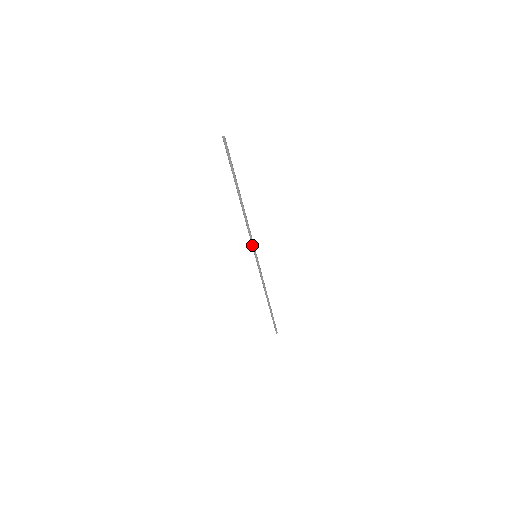
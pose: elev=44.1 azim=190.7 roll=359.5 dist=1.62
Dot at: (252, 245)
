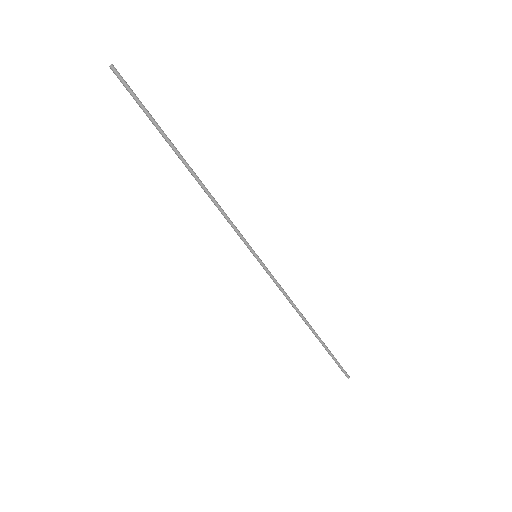
Dot at: (241, 238)
